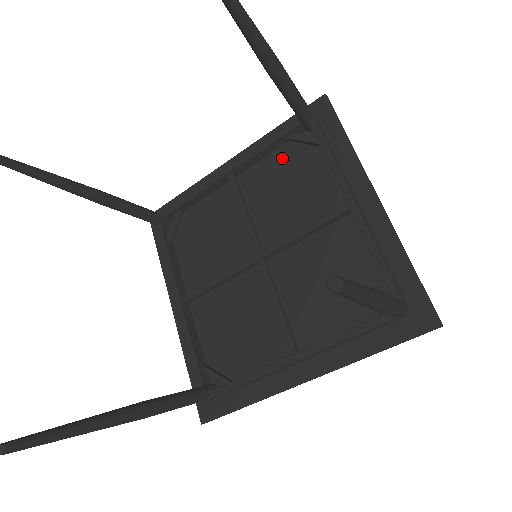
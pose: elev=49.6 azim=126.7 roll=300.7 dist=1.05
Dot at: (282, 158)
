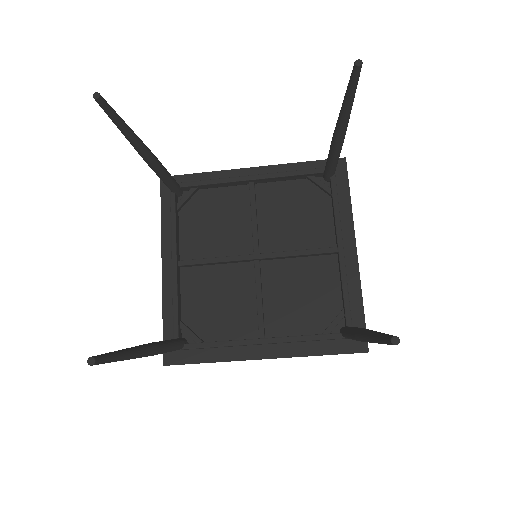
Dot at: (297, 189)
